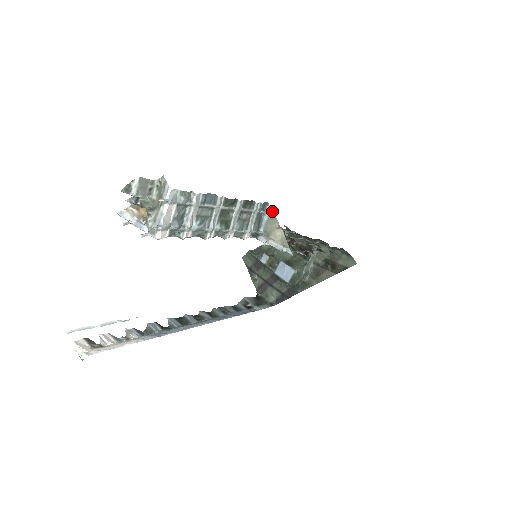
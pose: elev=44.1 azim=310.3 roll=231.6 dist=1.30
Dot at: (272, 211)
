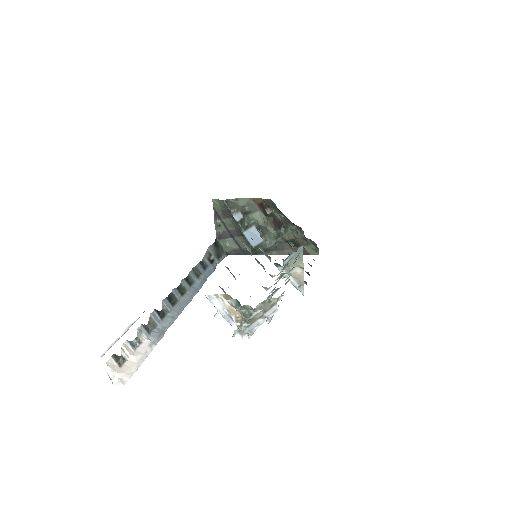
Dot at: (302, 252)
